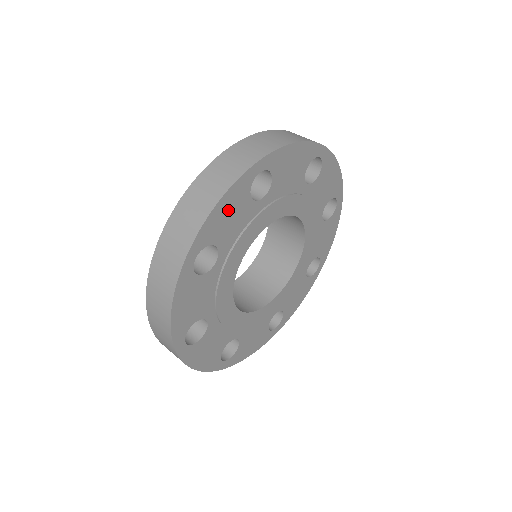
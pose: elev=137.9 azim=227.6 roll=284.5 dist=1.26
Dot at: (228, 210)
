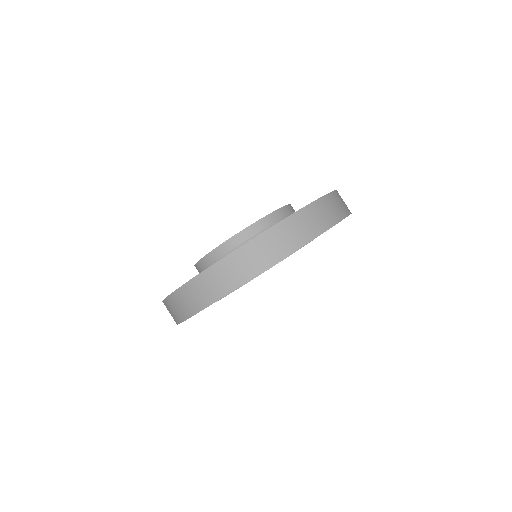
Dot at: occluded
